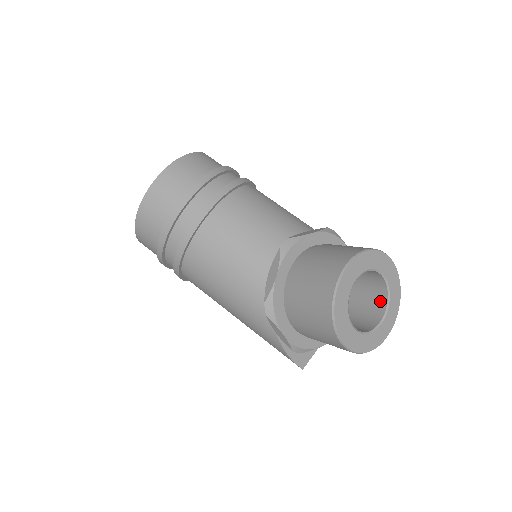
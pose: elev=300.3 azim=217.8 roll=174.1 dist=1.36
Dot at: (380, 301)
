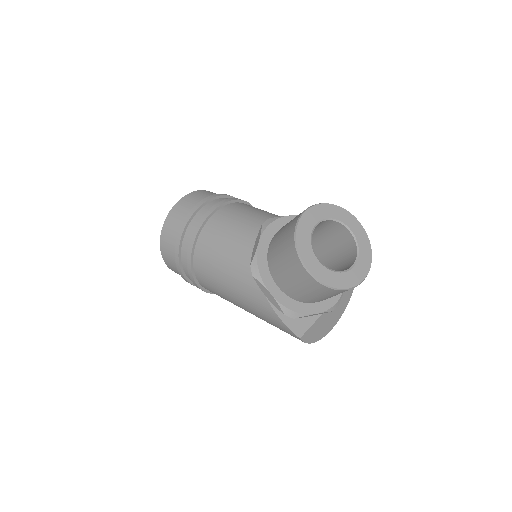
Dot at: (352, 254)
